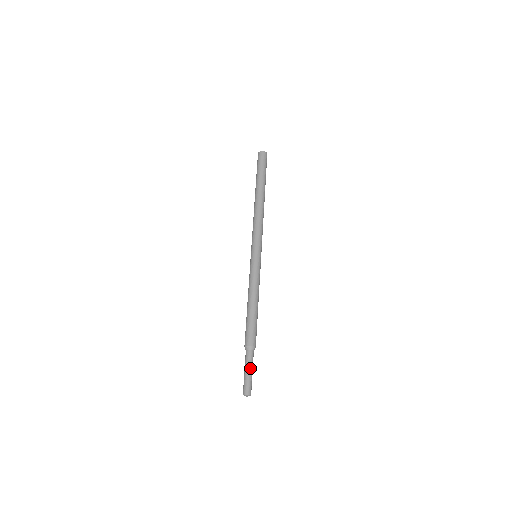
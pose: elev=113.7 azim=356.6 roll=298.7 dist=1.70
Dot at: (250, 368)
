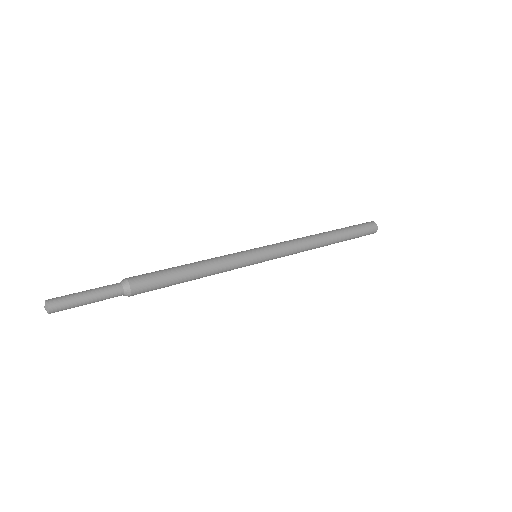
Dot at: (91, 289)
